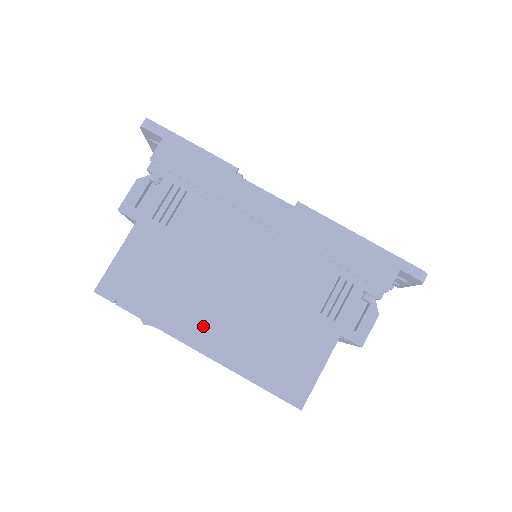
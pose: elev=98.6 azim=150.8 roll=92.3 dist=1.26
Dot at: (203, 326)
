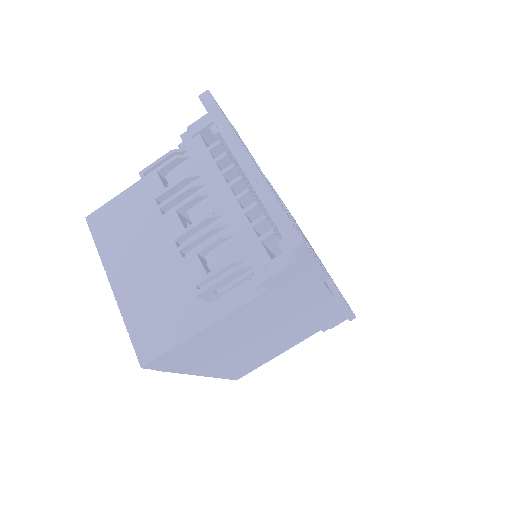
Dot at: (214, 365)
